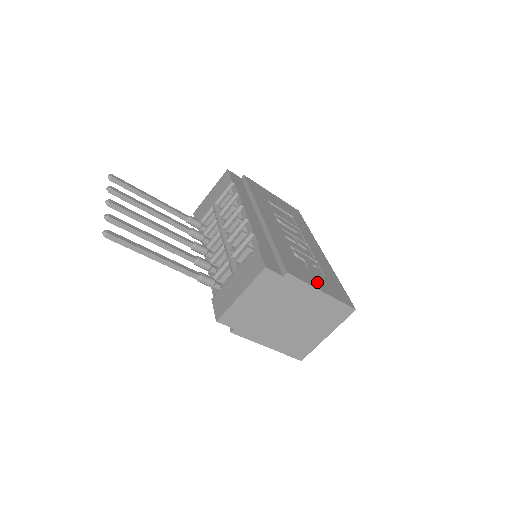
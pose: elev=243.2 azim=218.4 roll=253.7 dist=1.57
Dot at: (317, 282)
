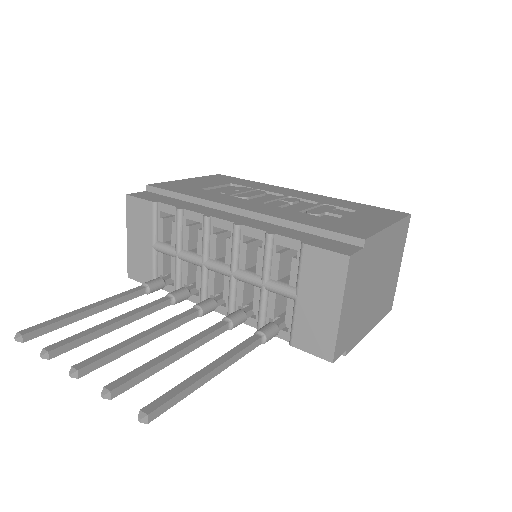
Dot at: (371, 222)
